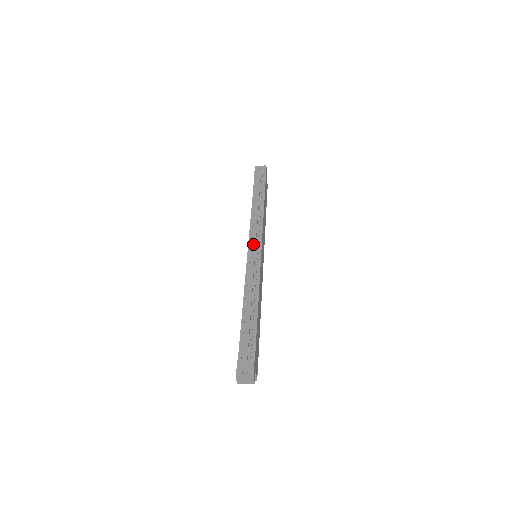
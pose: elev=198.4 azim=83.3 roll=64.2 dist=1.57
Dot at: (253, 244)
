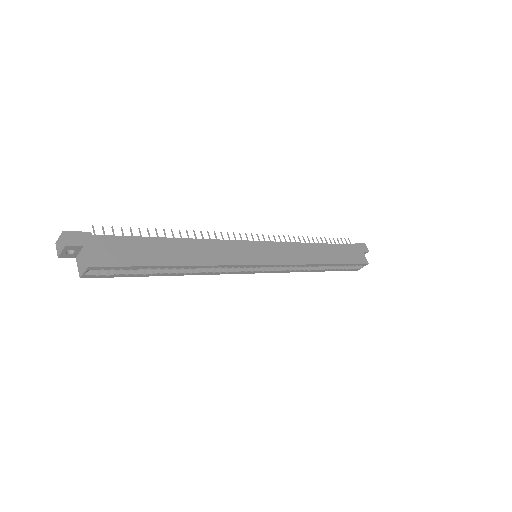
Dot at: occluded
